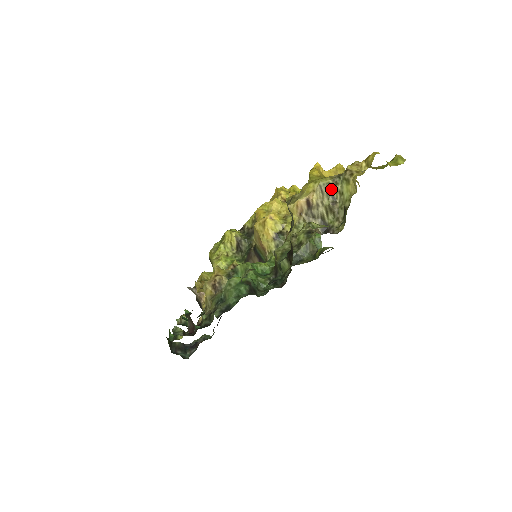
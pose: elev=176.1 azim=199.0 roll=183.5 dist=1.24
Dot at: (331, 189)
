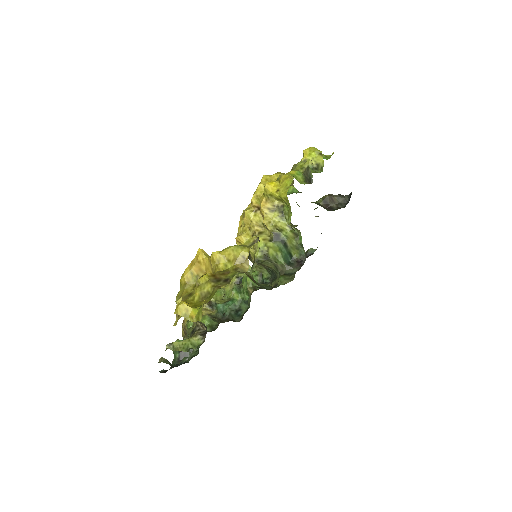
Dot at: occluded
